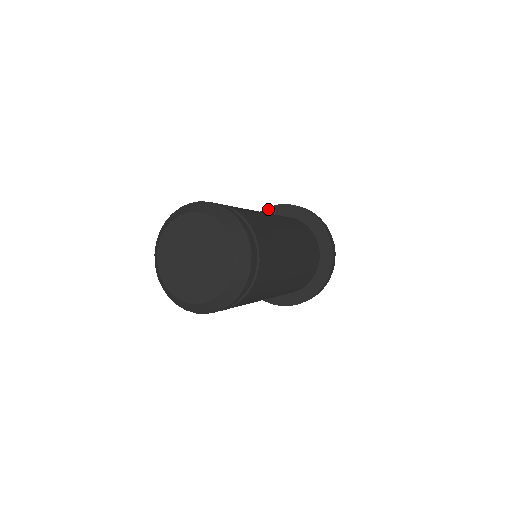
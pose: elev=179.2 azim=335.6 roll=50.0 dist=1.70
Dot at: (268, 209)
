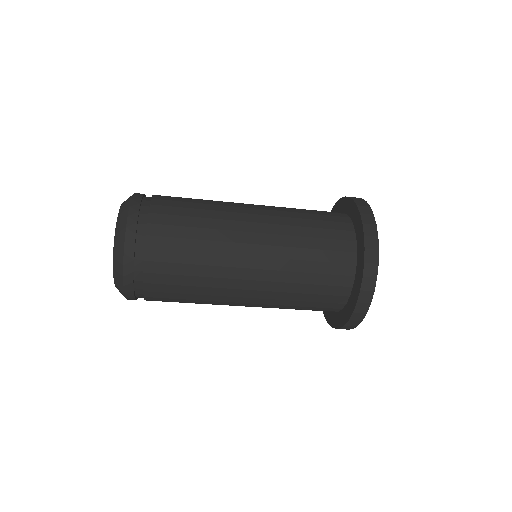
Dot at: occluded
